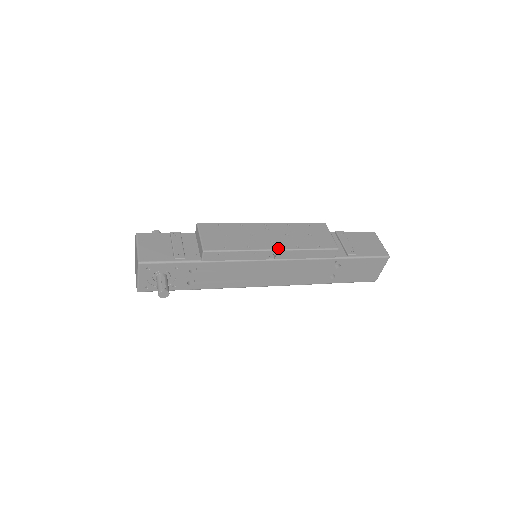
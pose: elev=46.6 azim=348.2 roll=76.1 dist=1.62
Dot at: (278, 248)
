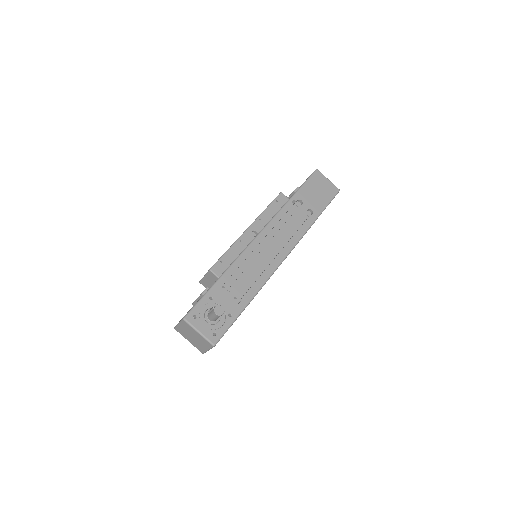
Dot at: (249, 226)
